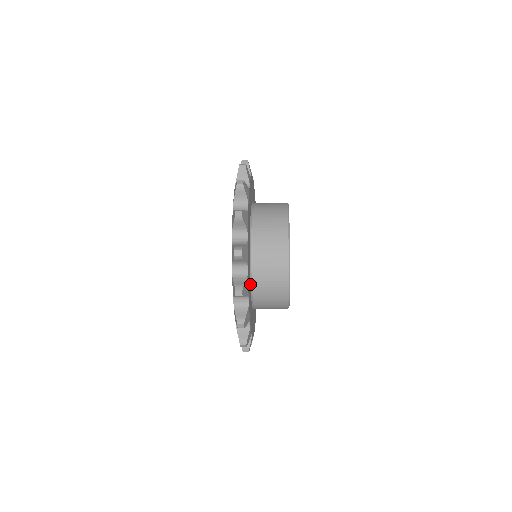
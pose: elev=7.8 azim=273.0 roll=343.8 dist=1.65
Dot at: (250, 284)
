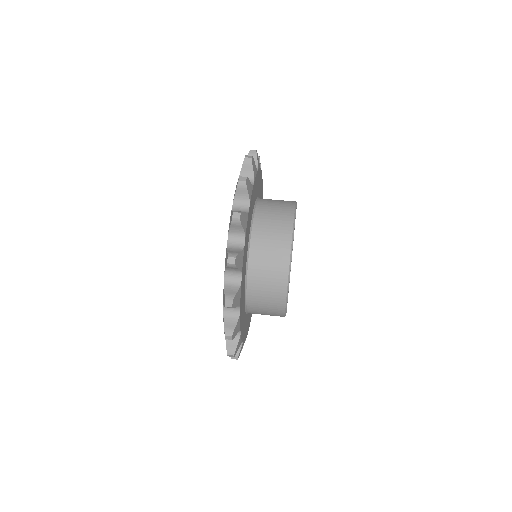
Dot at: occluded
